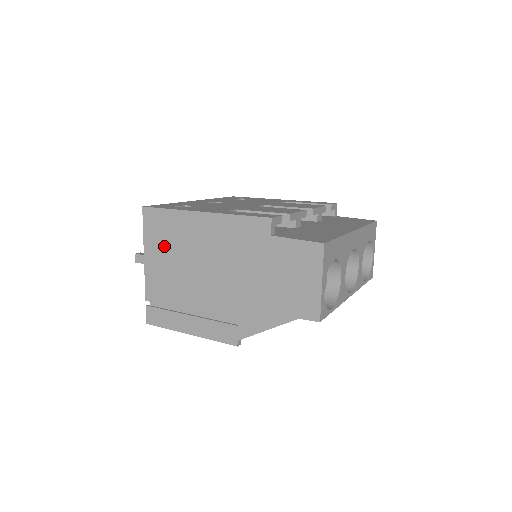
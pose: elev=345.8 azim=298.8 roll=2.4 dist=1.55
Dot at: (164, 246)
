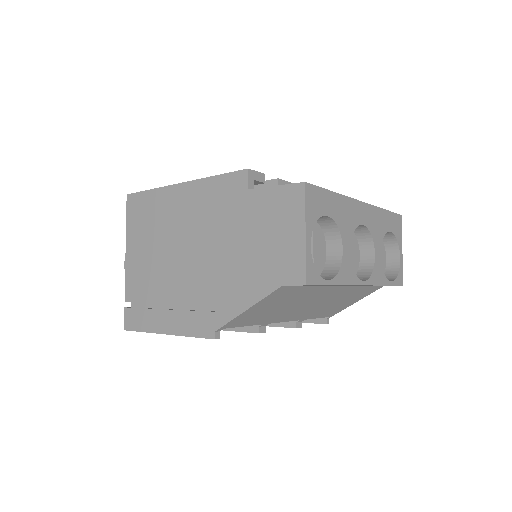
Dot at: (144, 232)
